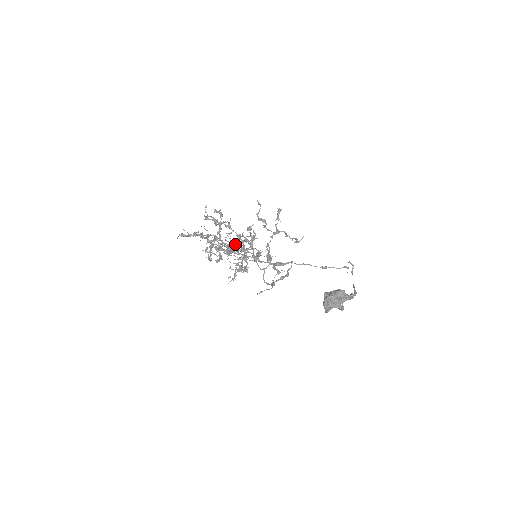
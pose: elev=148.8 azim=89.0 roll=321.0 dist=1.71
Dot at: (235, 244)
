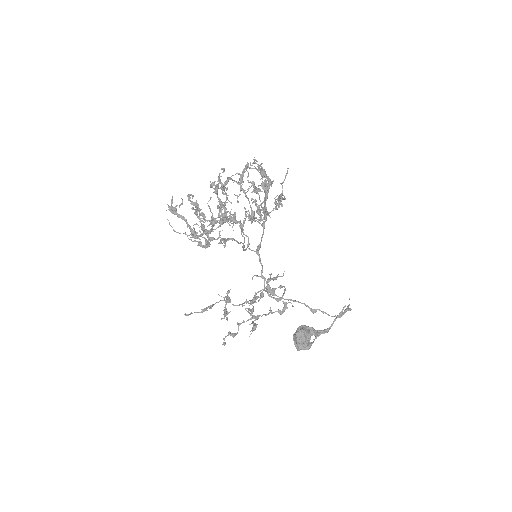
Dot at: occluded
